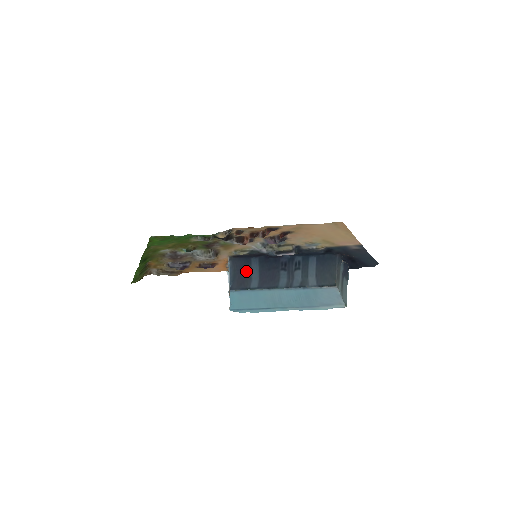
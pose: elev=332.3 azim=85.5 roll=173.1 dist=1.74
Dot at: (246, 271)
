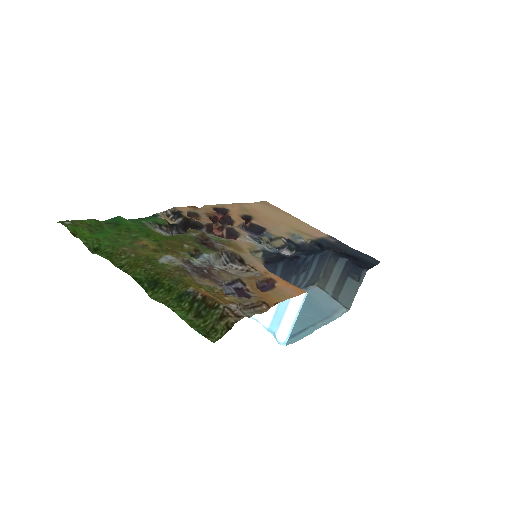
Dot at: occluded
